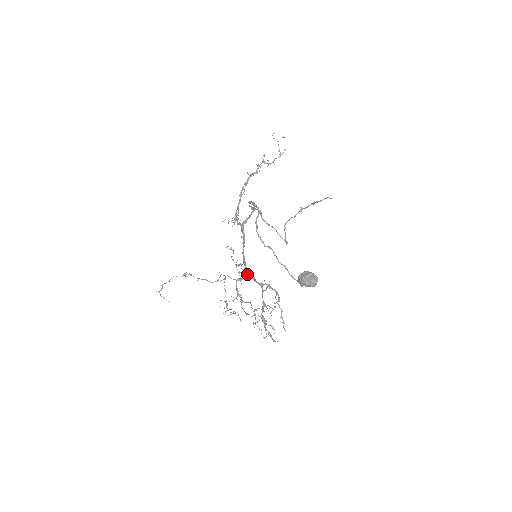
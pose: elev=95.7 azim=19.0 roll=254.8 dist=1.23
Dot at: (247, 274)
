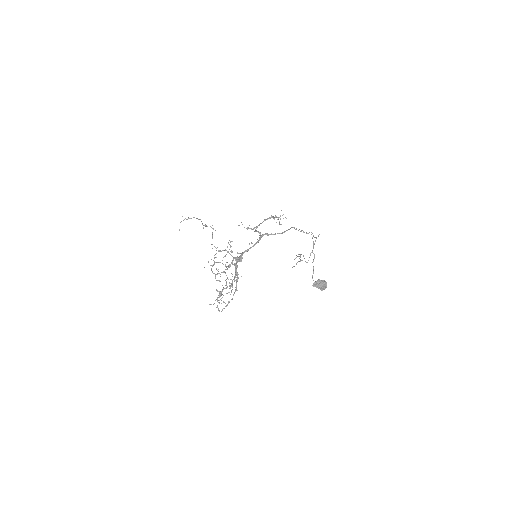
Dot at: (241, 260)
